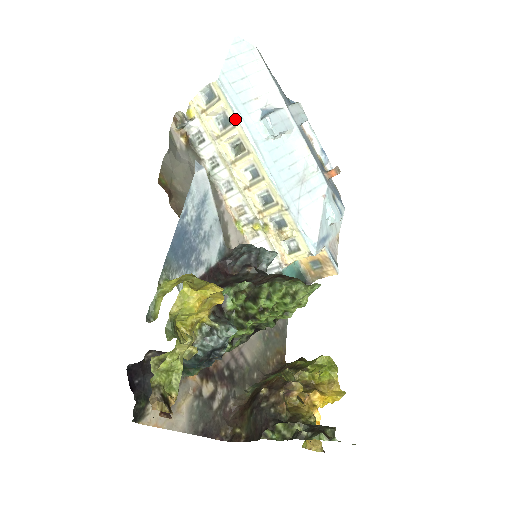
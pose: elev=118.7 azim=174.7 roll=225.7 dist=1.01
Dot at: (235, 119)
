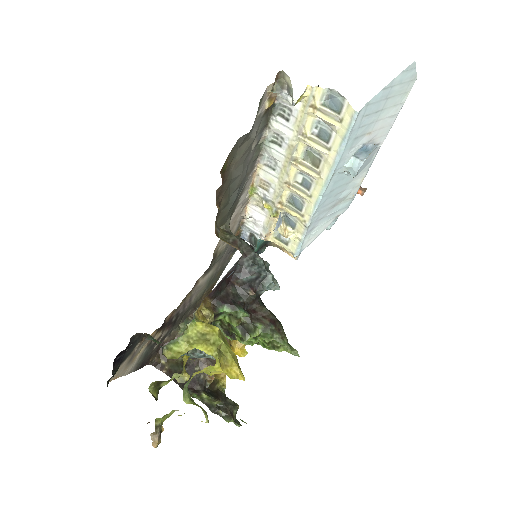
Dot at: (336, 149)
